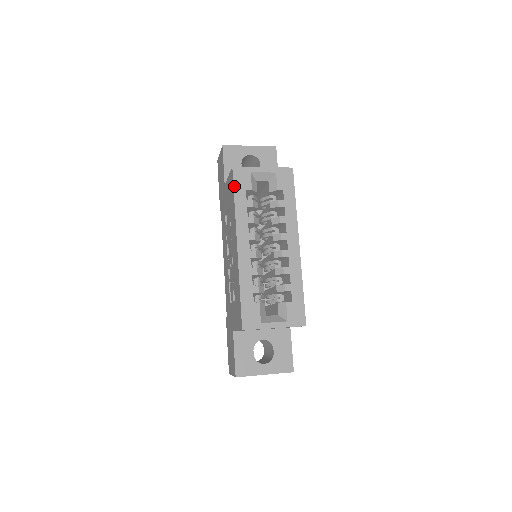
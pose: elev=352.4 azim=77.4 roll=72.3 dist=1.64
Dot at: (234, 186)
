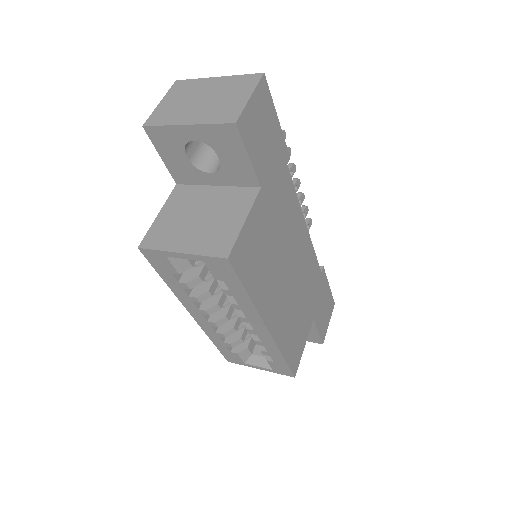
Dot at: (154, 267)
